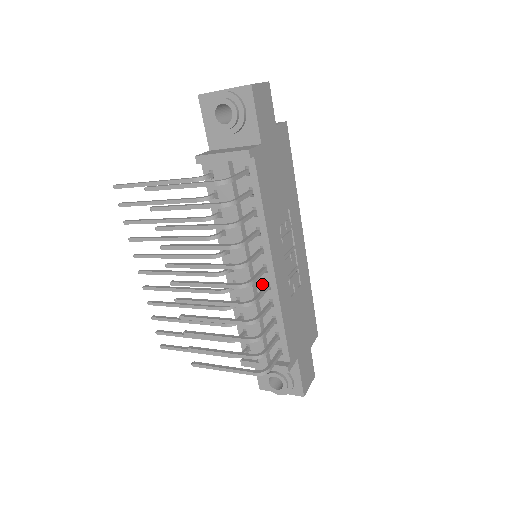
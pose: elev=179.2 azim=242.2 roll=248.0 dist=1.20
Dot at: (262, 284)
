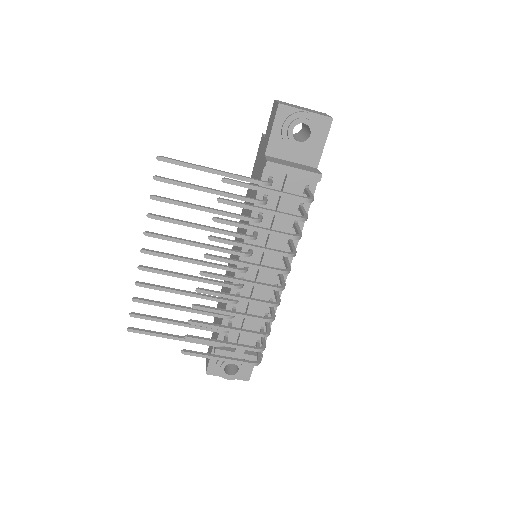
Dot at: occluded
